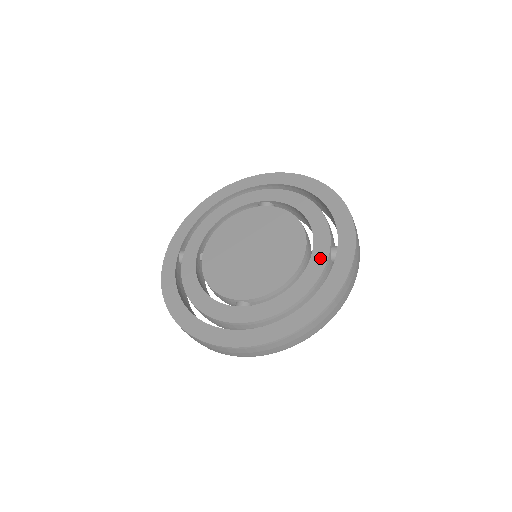
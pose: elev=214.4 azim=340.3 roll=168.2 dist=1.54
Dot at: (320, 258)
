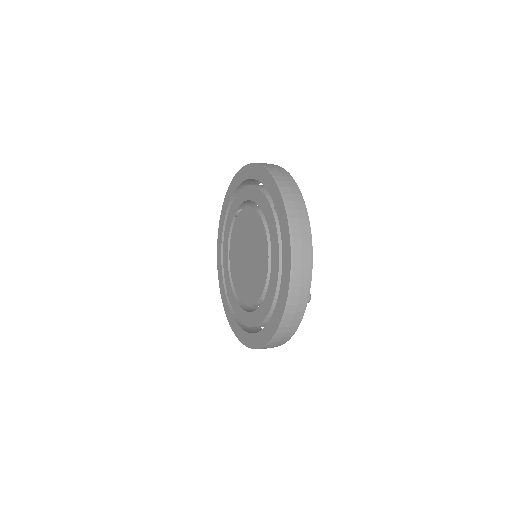
Dot at: (272, 224)
